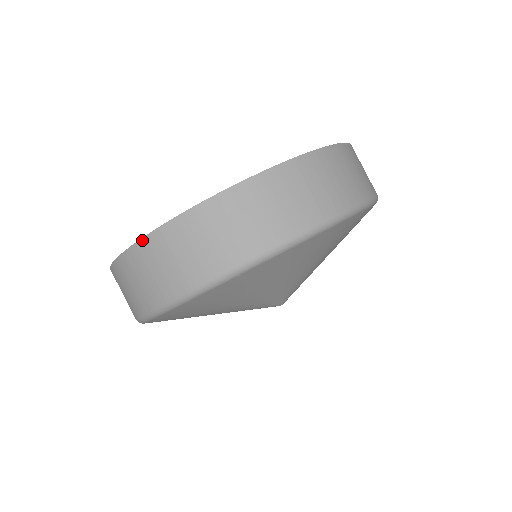
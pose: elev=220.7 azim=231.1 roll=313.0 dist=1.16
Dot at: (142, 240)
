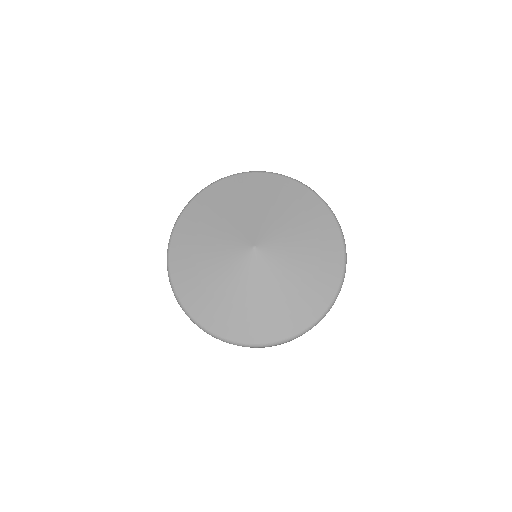
Dot at: occluded
